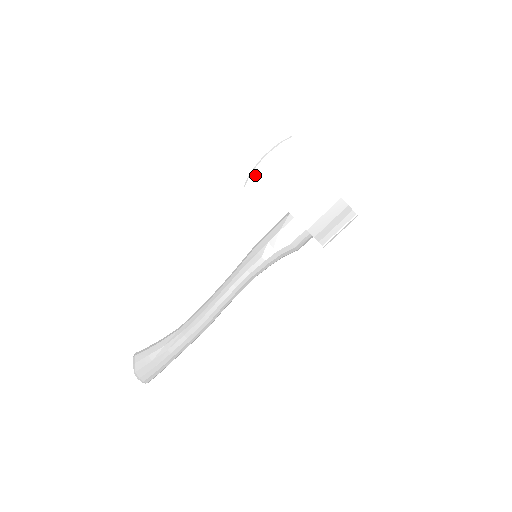
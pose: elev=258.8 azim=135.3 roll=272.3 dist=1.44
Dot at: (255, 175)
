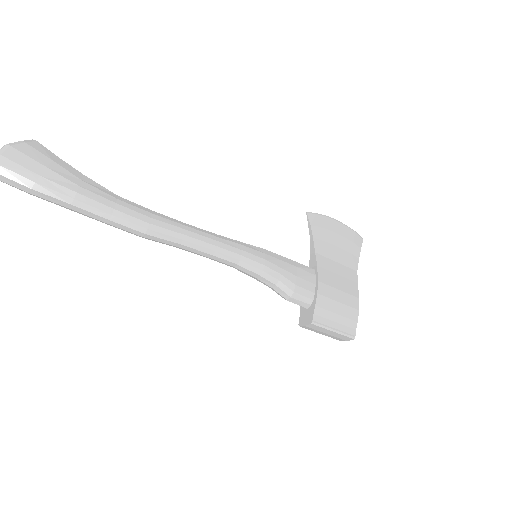
Dot at: (321, 219)
